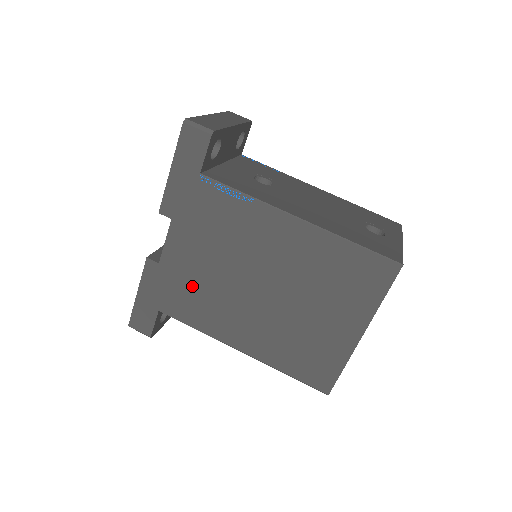
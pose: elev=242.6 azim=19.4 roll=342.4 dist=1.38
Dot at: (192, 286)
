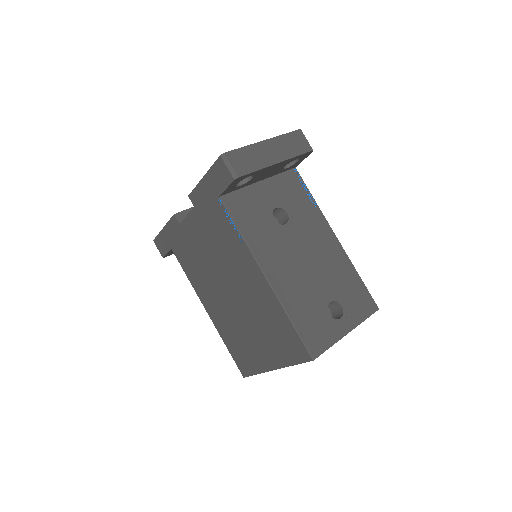
Dot at: (193, 254)
